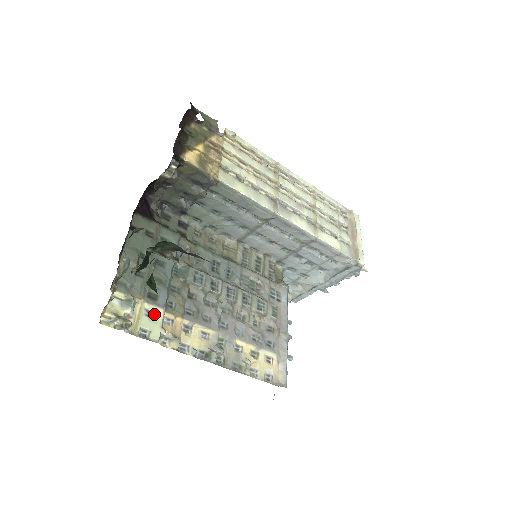
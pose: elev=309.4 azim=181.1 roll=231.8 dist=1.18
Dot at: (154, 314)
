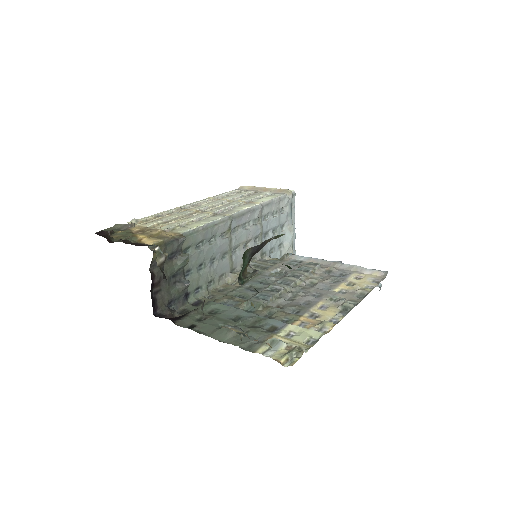
Dot at: (292, 332)
